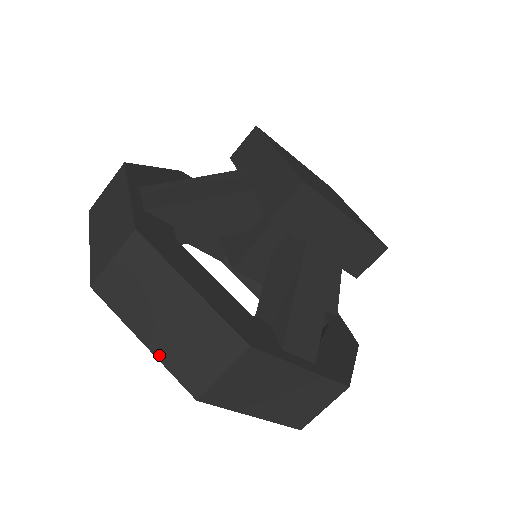
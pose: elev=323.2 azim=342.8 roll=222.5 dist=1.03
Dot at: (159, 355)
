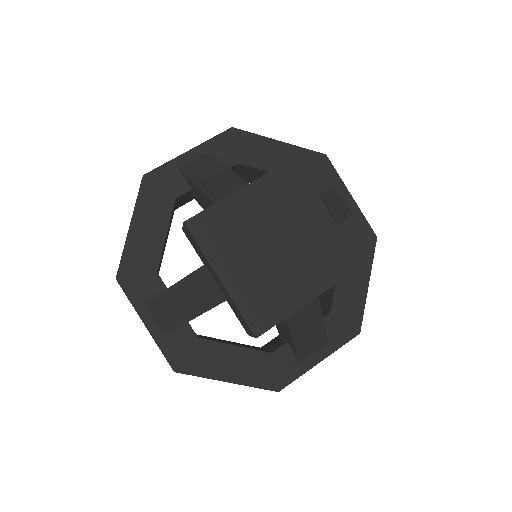
Dot at: occluded
